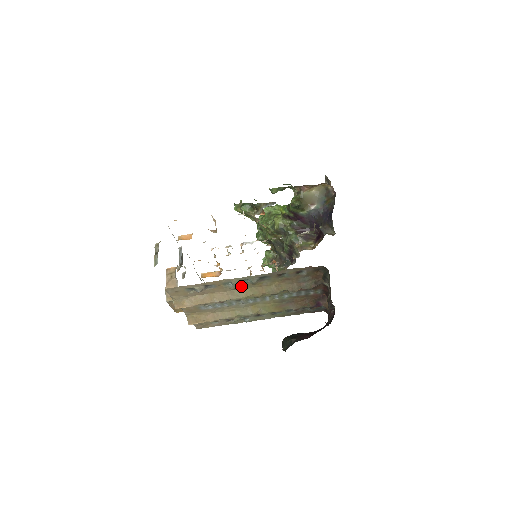
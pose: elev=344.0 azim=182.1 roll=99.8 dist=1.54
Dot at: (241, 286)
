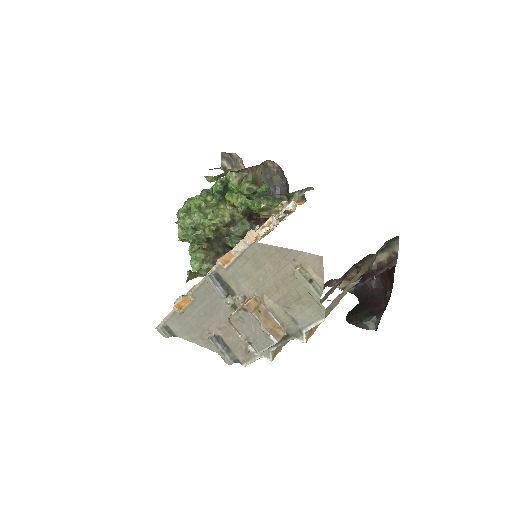
Dot at: occluded
